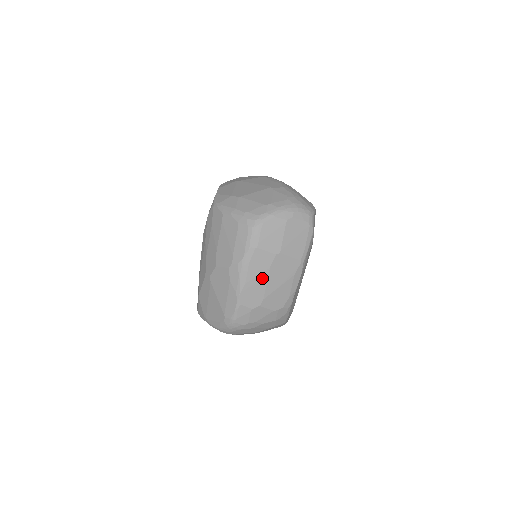
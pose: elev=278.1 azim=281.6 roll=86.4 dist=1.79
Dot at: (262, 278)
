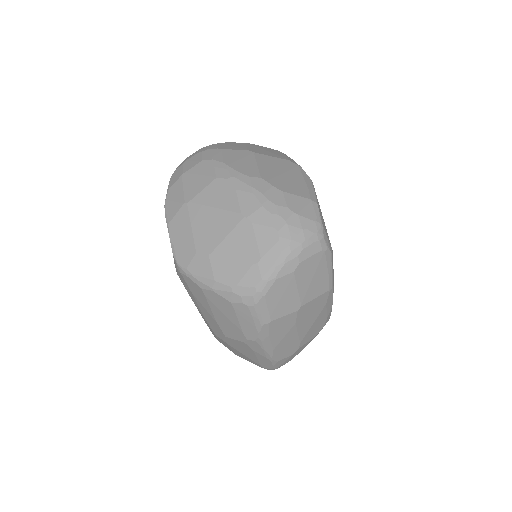
Dot at: (290, 334)
